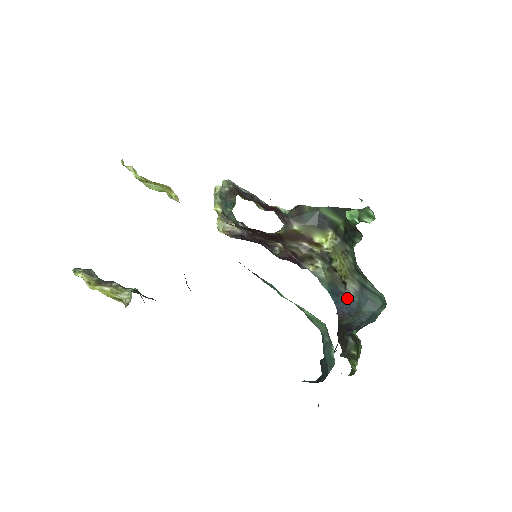
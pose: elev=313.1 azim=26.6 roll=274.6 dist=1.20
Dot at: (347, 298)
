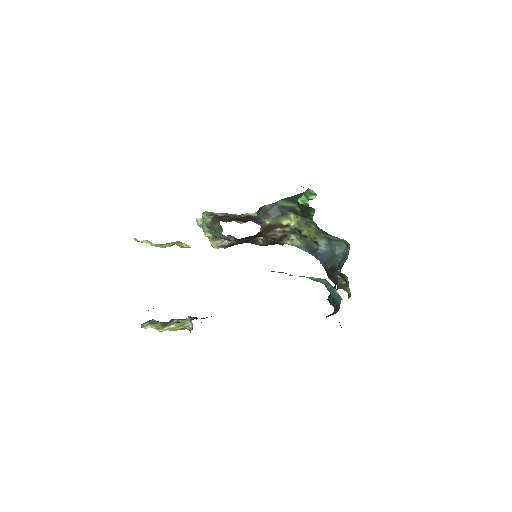
Dot at: (322, 251)
